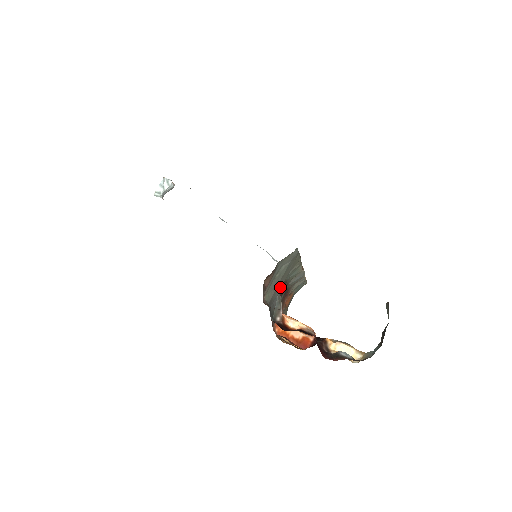
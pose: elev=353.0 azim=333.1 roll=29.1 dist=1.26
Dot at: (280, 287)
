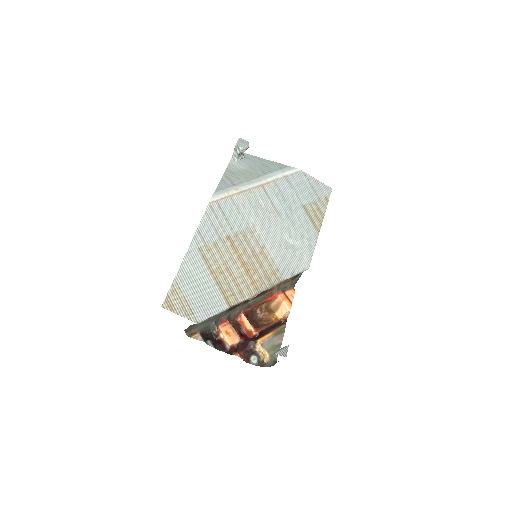
Dot at: (212, 321)
